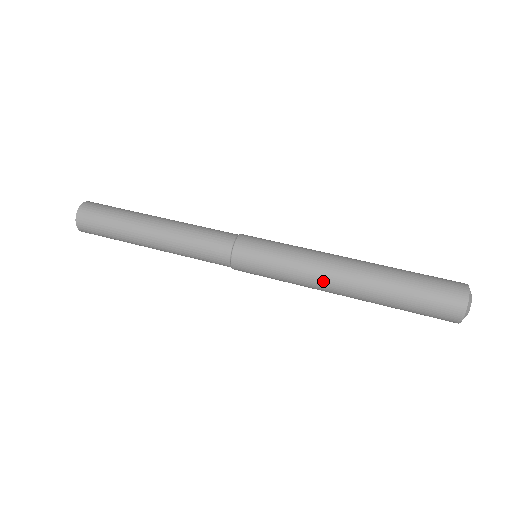
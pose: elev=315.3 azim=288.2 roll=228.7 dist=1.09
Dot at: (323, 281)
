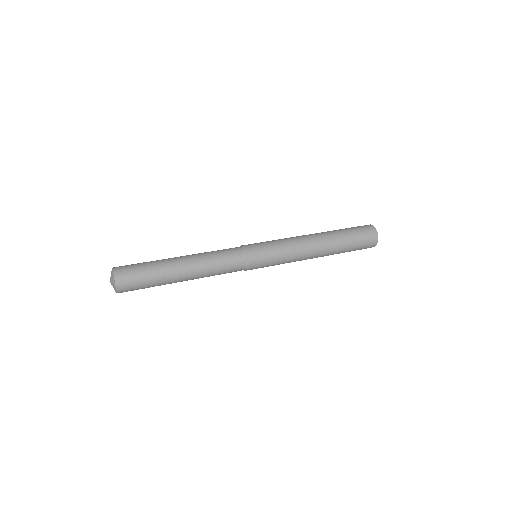
Dot at: (305, 259)
